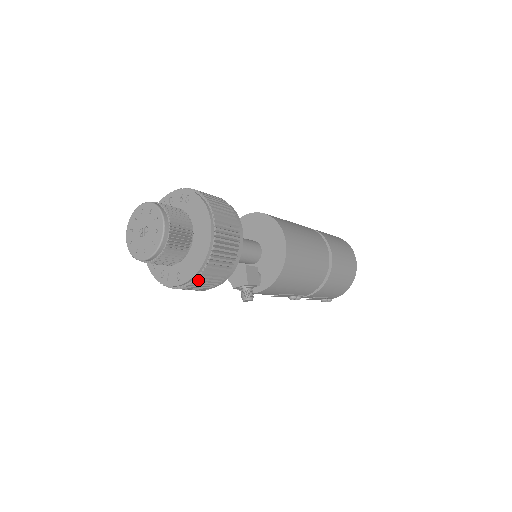
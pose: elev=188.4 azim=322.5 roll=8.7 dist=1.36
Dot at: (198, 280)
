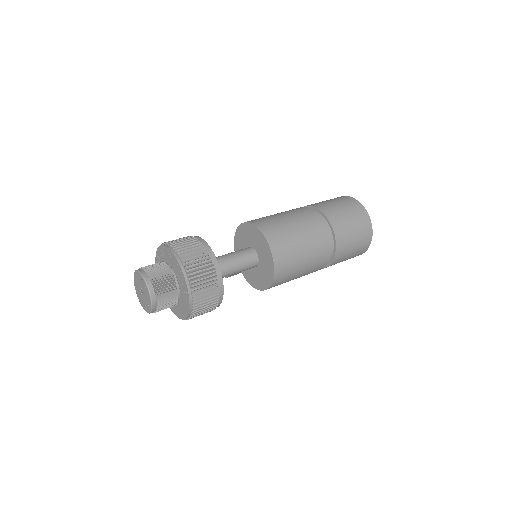
Dot at: occluded
